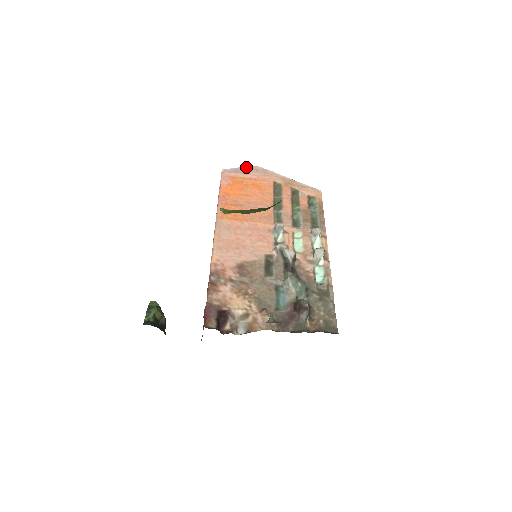
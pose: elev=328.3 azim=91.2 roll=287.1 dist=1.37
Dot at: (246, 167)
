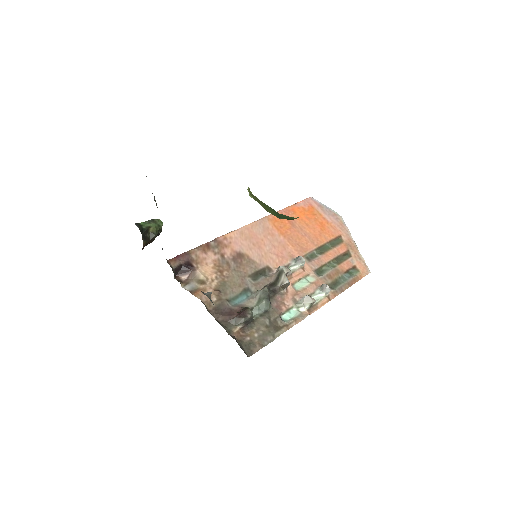
Dot at: (332, 210)
